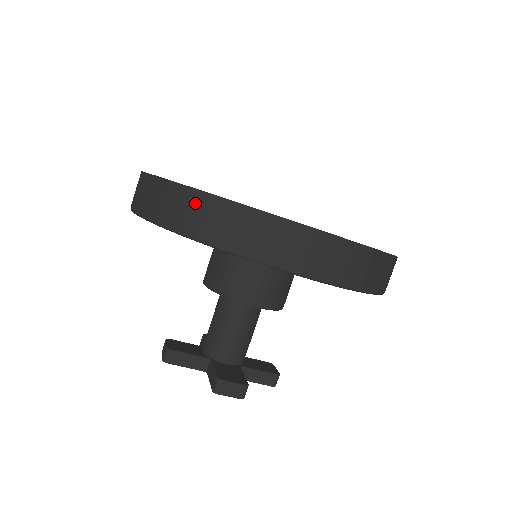
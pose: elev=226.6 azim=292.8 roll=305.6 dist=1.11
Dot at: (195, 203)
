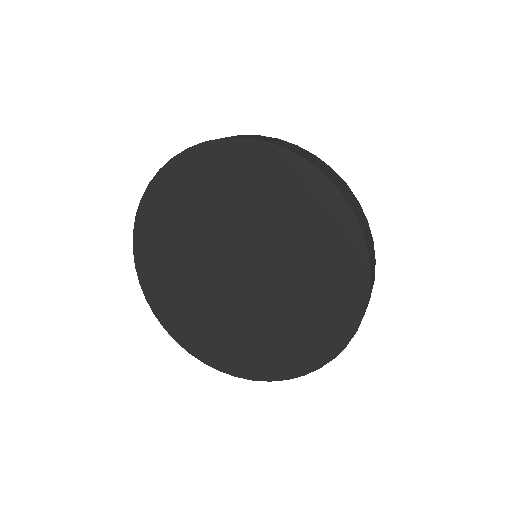
Dot at: occluded
